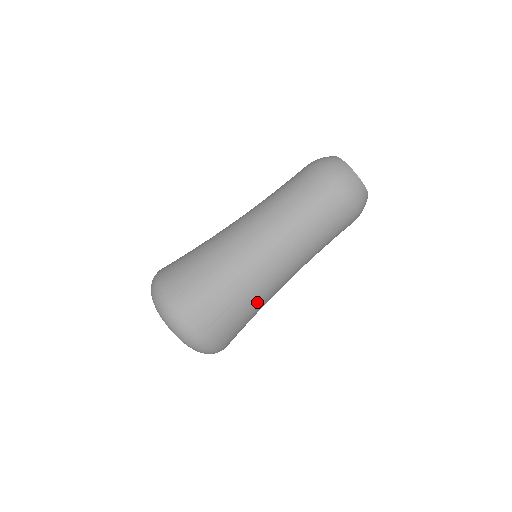
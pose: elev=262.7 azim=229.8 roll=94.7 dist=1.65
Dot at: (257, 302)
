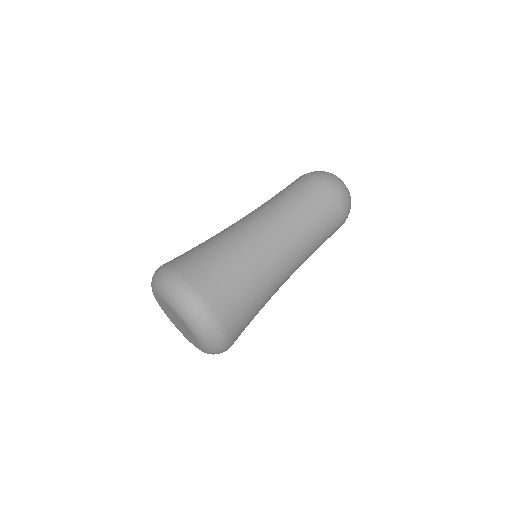
Dot at: (257, 274)
